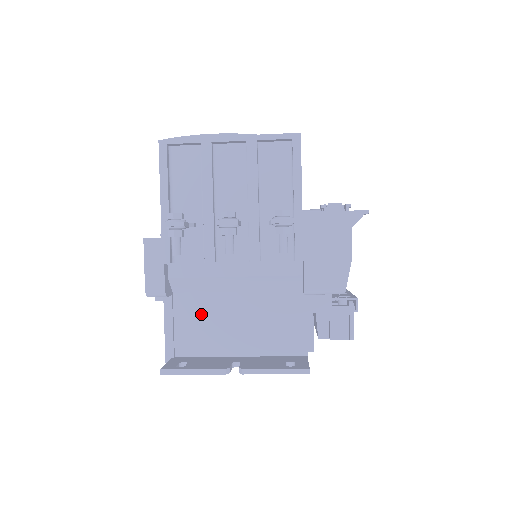
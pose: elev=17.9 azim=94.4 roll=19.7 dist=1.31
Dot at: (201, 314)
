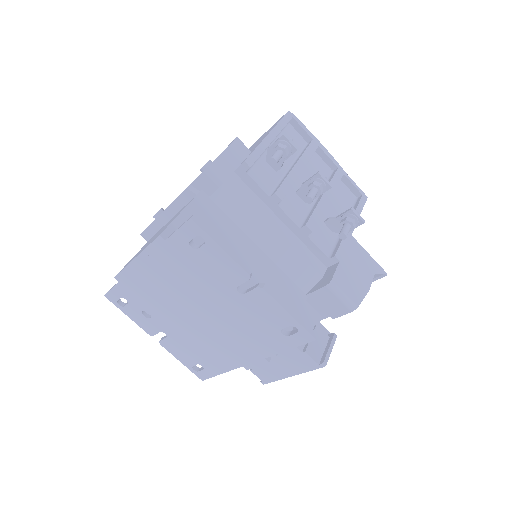
Dot at: (220, 233)
